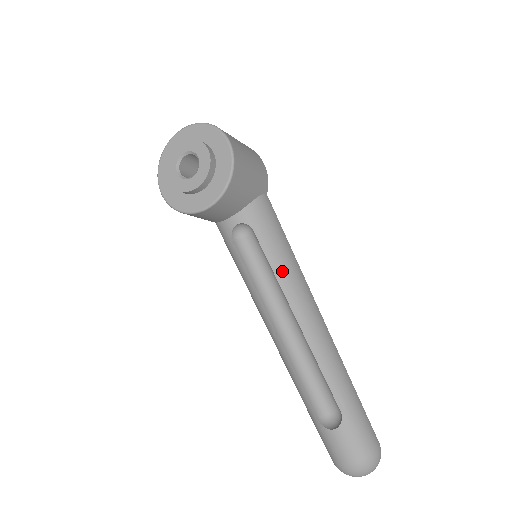
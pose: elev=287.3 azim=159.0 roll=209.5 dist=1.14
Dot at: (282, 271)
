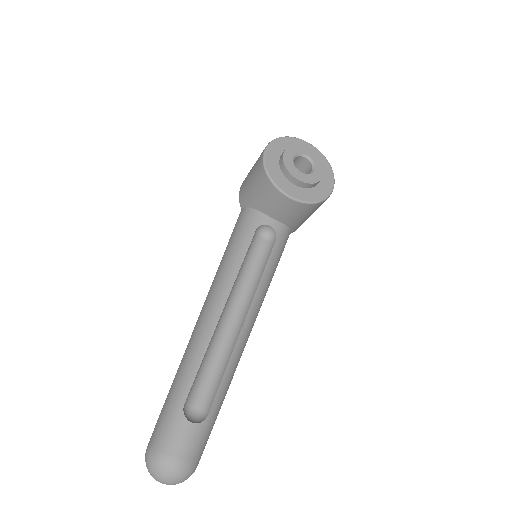
Dot at: (265, 284)
